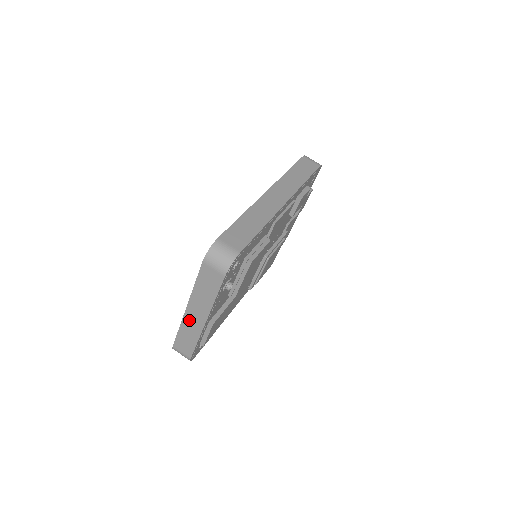
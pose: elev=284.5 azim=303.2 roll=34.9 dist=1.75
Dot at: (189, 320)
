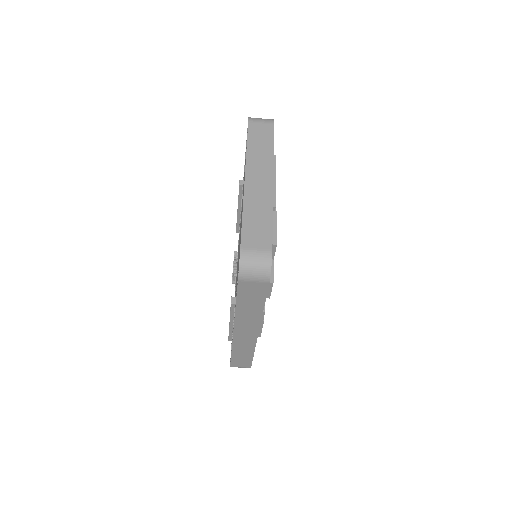
Dot at: occluded
